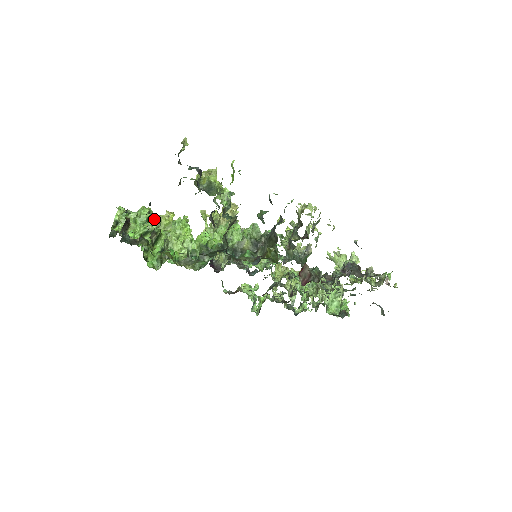
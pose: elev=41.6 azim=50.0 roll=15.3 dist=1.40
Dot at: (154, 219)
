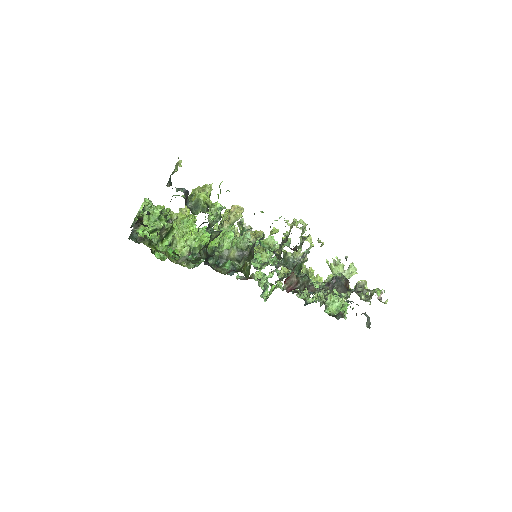
Dot at: (173, 212)
